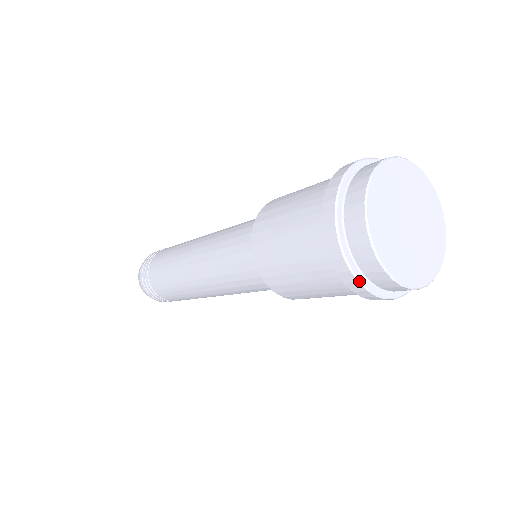
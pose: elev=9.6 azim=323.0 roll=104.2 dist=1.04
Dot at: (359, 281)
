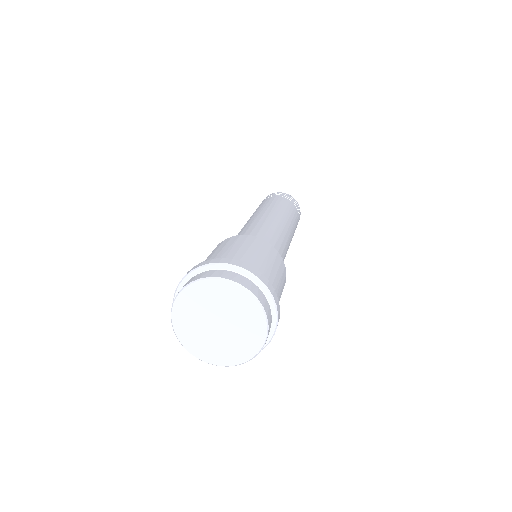
Dot at: occluded
